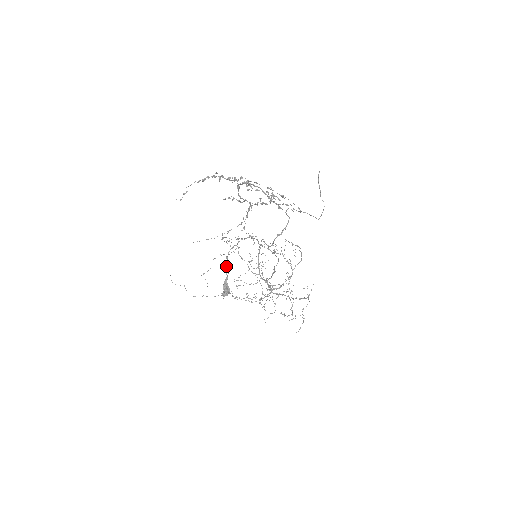
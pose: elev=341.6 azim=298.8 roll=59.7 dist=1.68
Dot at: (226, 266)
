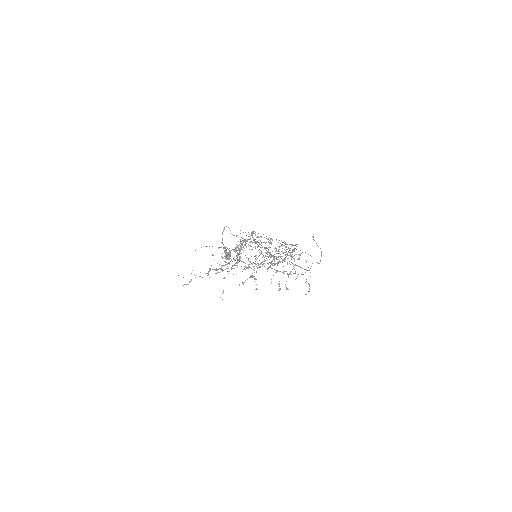
Dot at: (222, 243)
